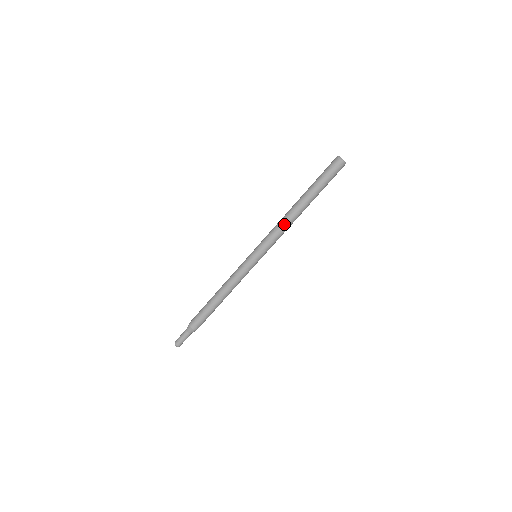
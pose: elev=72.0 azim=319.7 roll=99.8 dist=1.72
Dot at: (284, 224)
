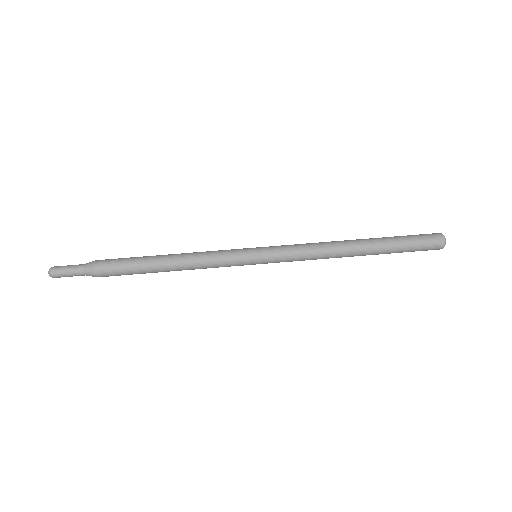
Dot at: (323, 247)
